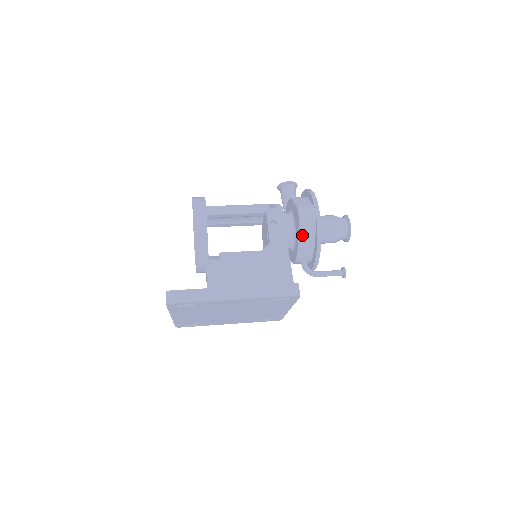
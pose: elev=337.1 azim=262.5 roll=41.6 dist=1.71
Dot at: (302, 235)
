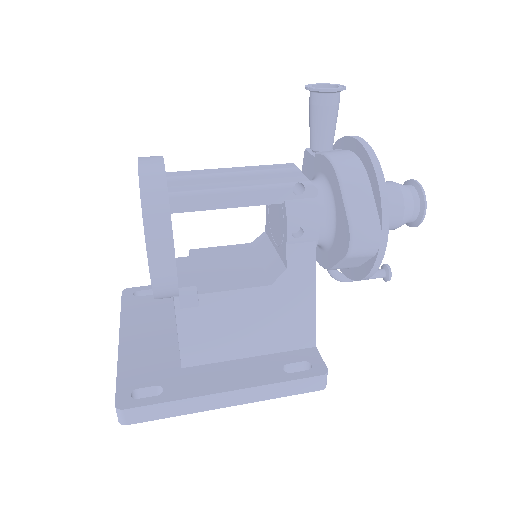
Dot at: (344, 263)
